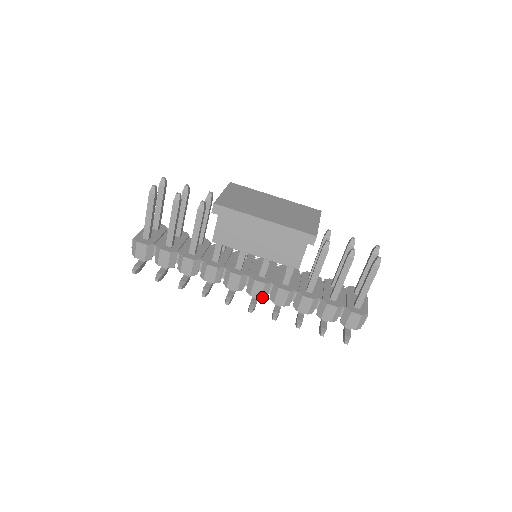
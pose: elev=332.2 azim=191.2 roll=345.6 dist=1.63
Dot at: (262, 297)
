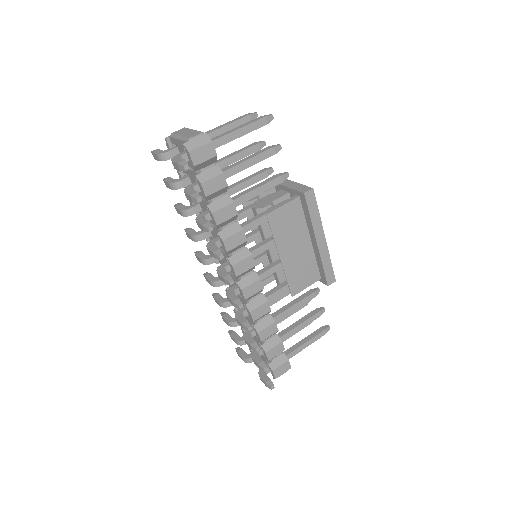
Dot at: (246, 299)
